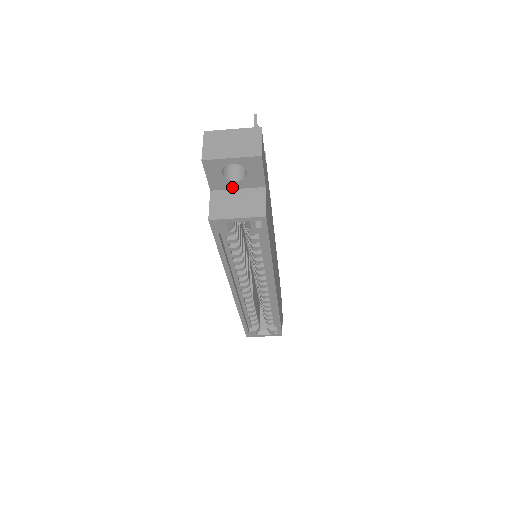
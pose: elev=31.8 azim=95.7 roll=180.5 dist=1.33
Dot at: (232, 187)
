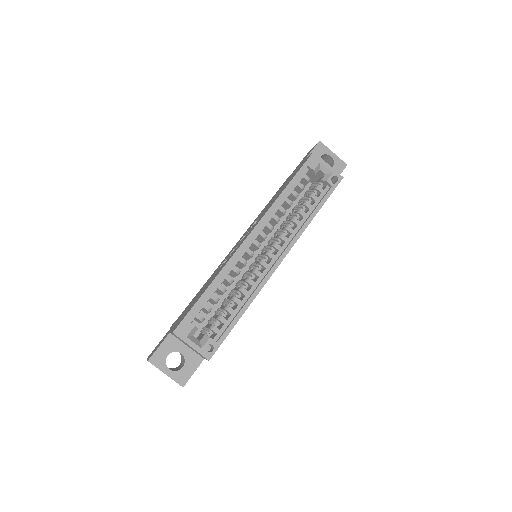
Dot at: occluded
